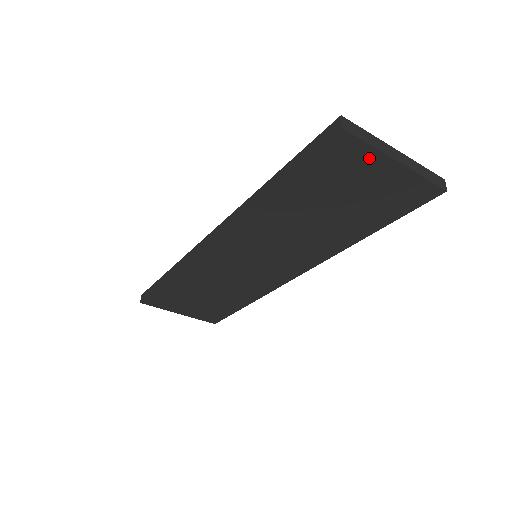
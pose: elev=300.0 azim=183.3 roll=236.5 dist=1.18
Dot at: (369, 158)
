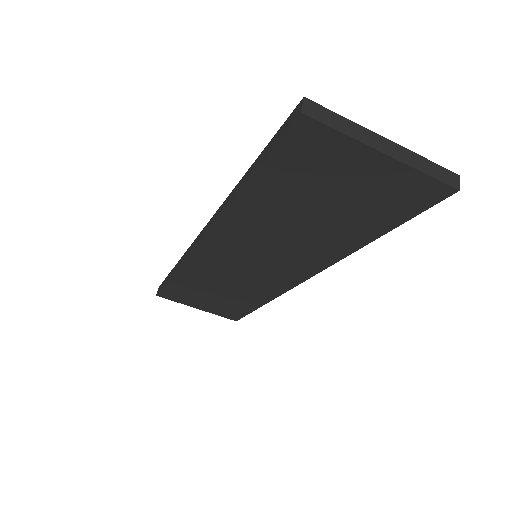
Dot at: (347, 149)
